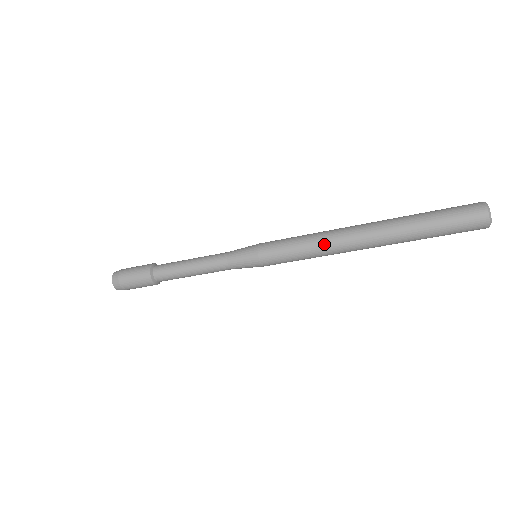
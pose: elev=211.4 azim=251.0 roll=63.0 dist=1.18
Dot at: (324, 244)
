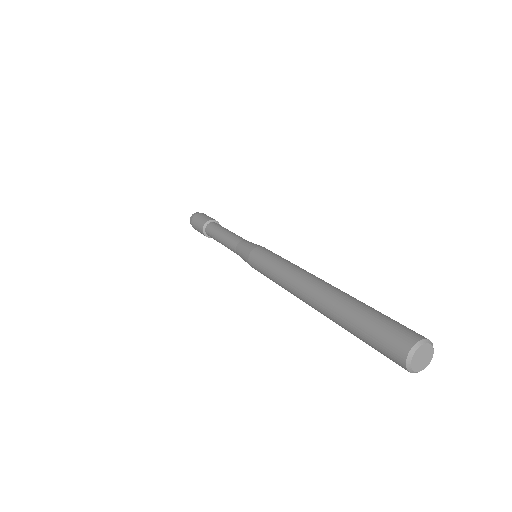
Dot at: (284, 277)
